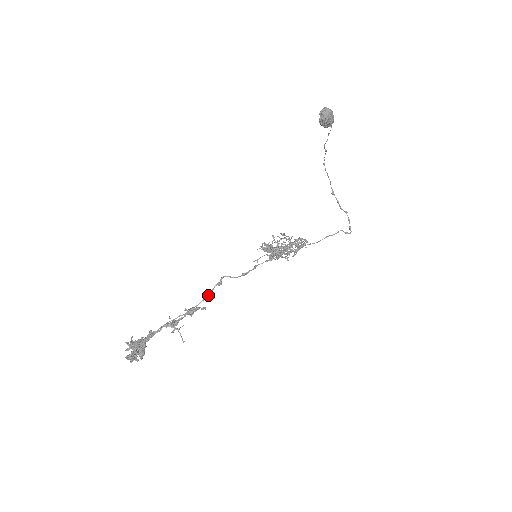
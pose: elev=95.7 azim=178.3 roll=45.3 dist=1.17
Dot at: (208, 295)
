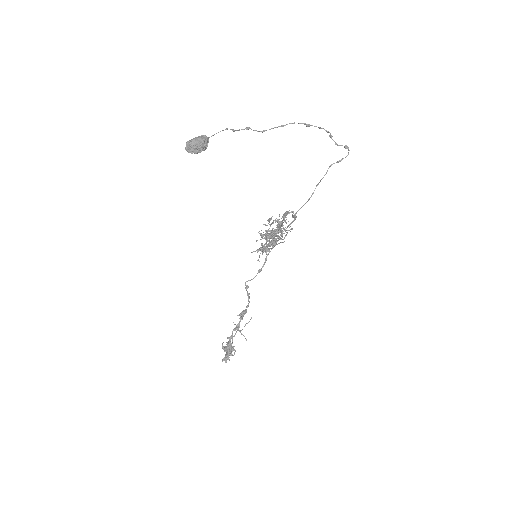
Dot at: (248, 296)
